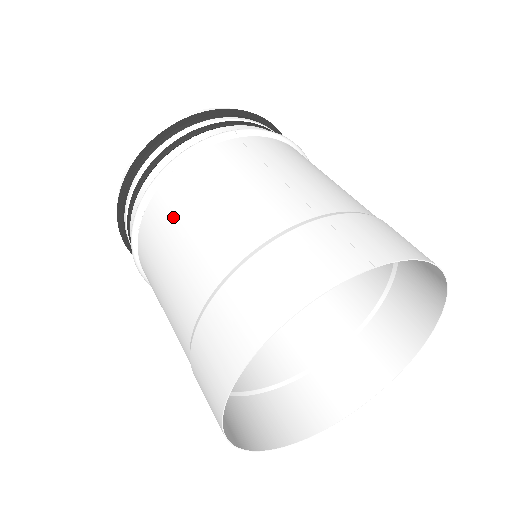
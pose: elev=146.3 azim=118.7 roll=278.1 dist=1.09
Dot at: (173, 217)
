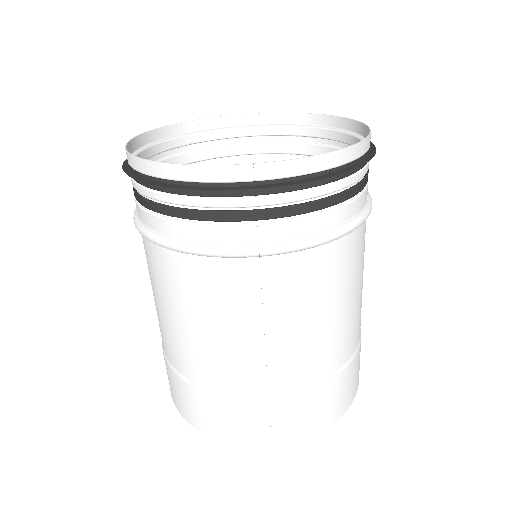
Dot at: (165, 291)
